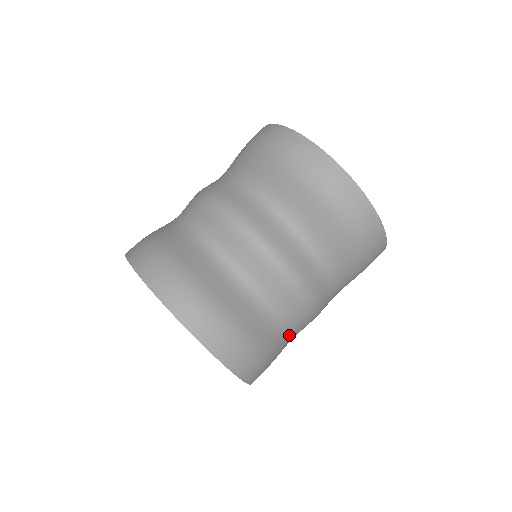
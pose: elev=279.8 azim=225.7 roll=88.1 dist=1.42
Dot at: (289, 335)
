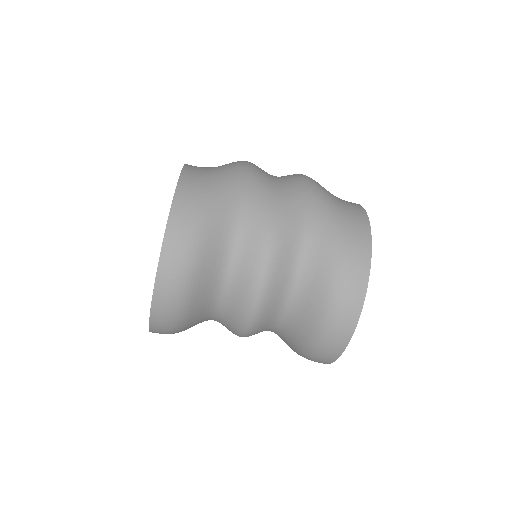
Dot at: occluded
